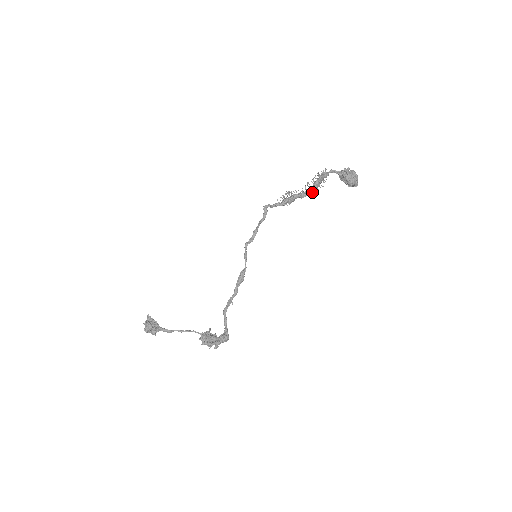
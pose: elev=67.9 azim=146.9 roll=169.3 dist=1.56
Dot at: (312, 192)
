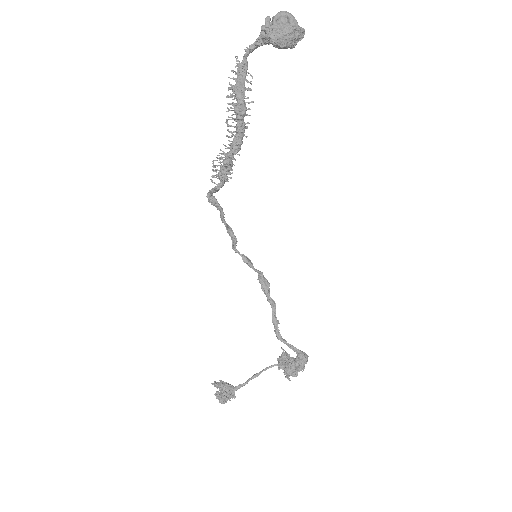
Dot at: (244, 128)
